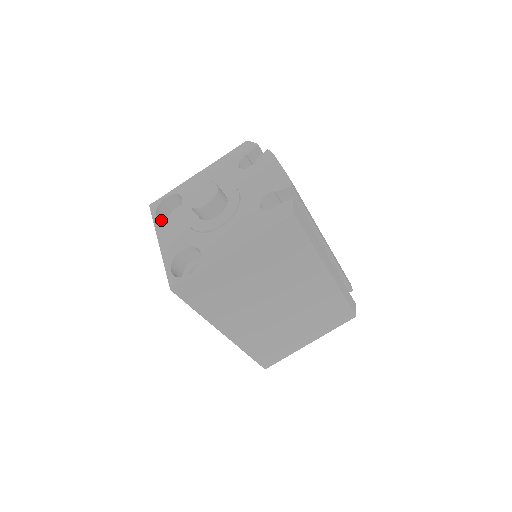
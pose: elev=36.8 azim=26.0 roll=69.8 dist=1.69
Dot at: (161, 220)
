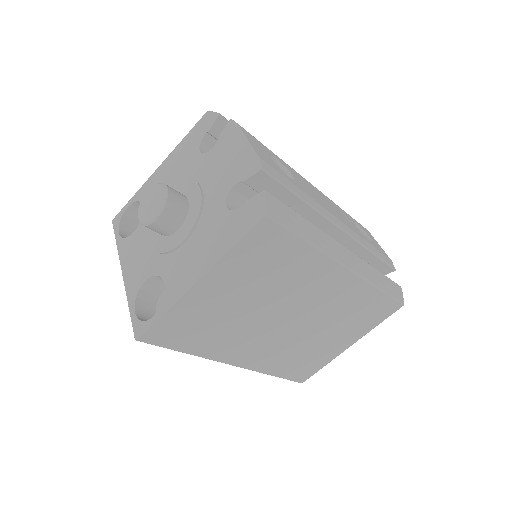
Dot at: (123, 240)
